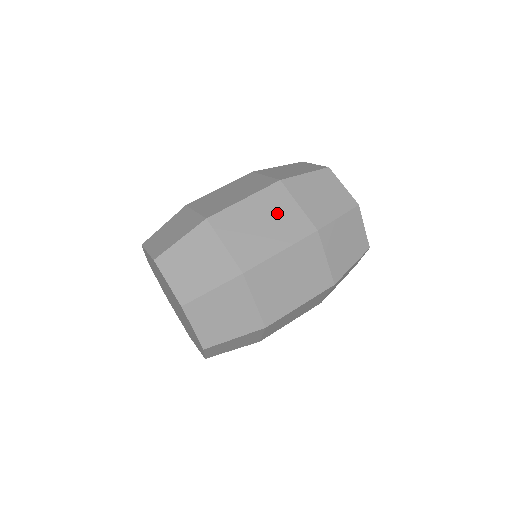
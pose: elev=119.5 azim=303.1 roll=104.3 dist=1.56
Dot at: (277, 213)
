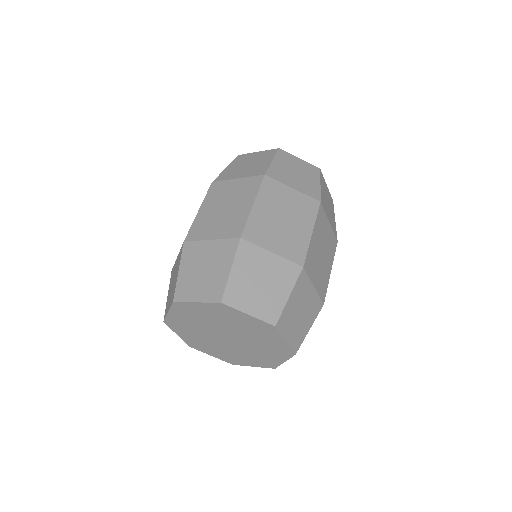
Dot at: (285, 203)
